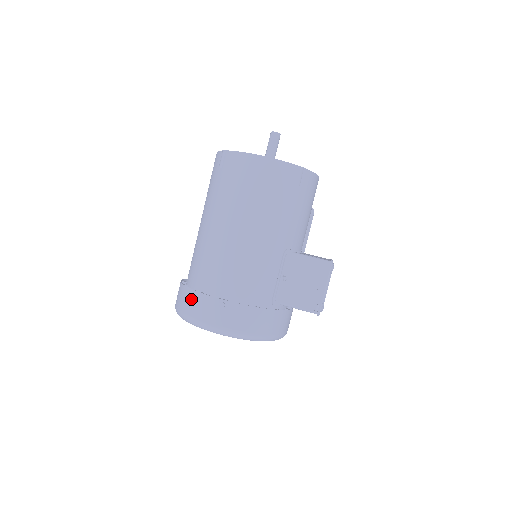
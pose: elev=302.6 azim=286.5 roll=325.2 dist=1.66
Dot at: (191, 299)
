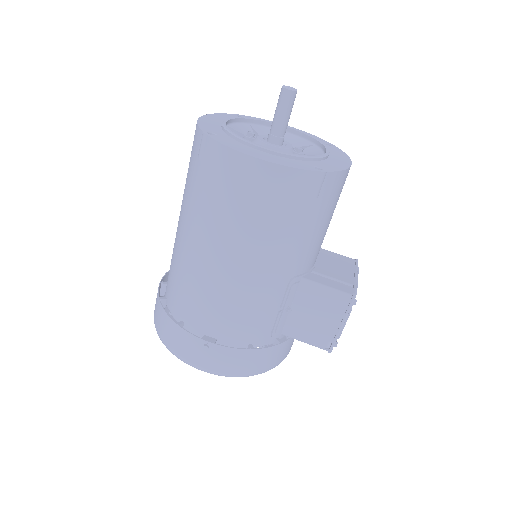
Dot at: (168, 327)
